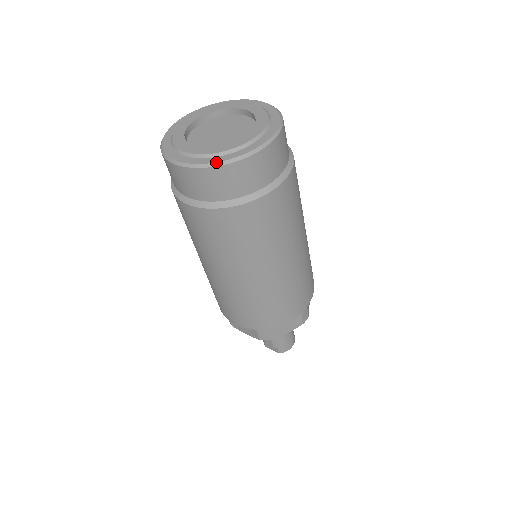
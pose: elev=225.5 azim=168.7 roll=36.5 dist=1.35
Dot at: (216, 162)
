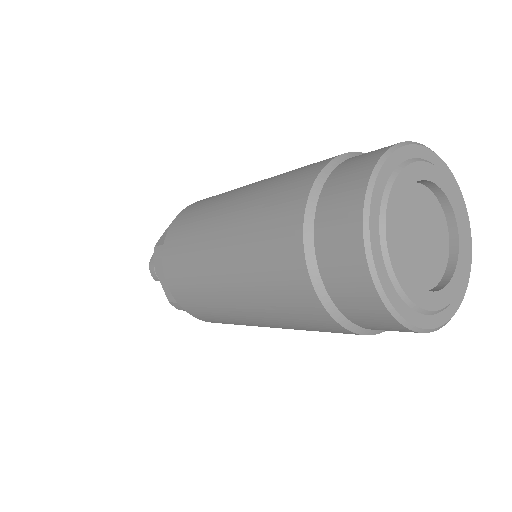
Dot at: occluded
